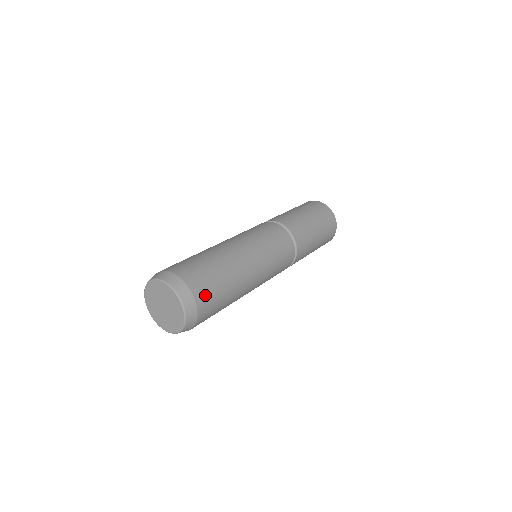
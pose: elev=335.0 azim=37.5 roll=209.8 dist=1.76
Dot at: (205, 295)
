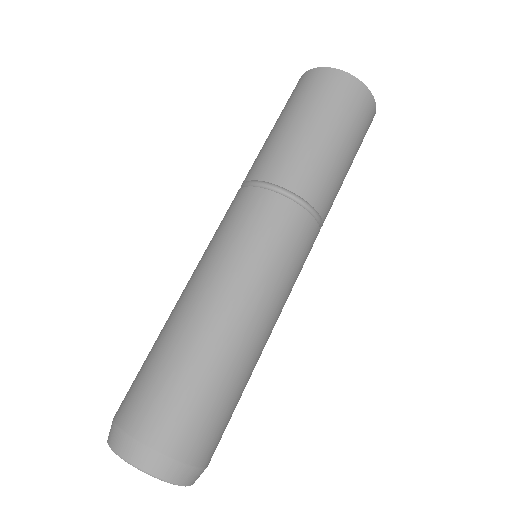
Dot at: (217, 445)
